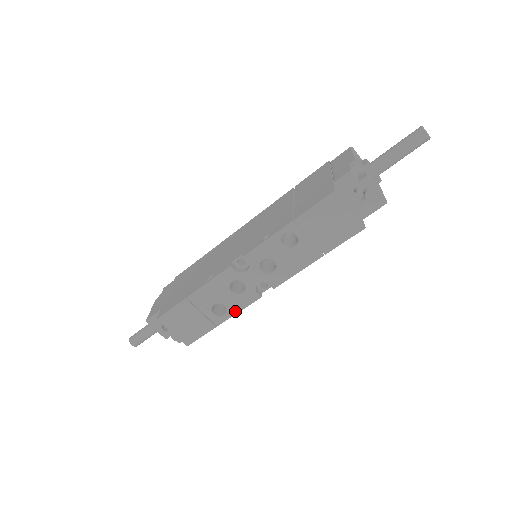
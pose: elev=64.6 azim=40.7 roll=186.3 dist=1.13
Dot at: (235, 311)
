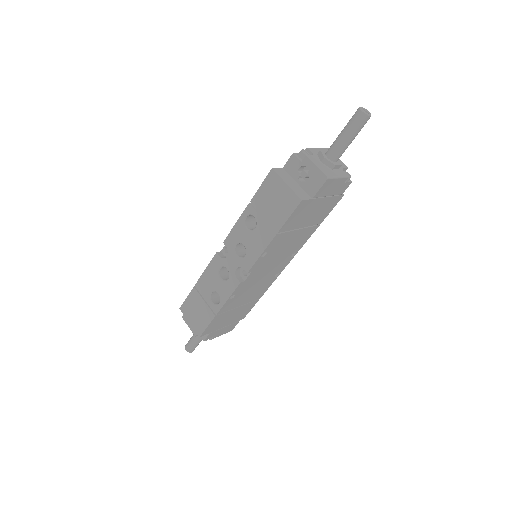
Dot at: (225, 298)
